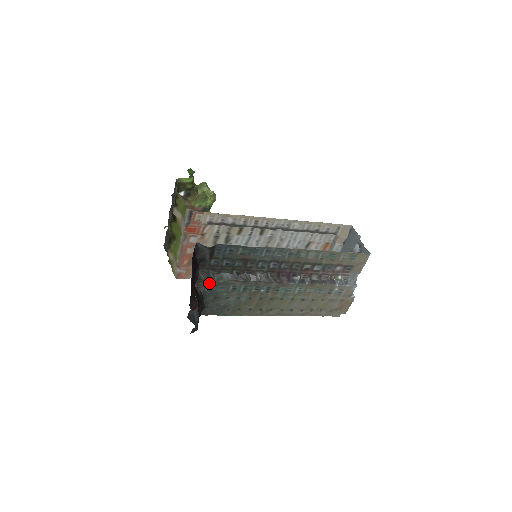
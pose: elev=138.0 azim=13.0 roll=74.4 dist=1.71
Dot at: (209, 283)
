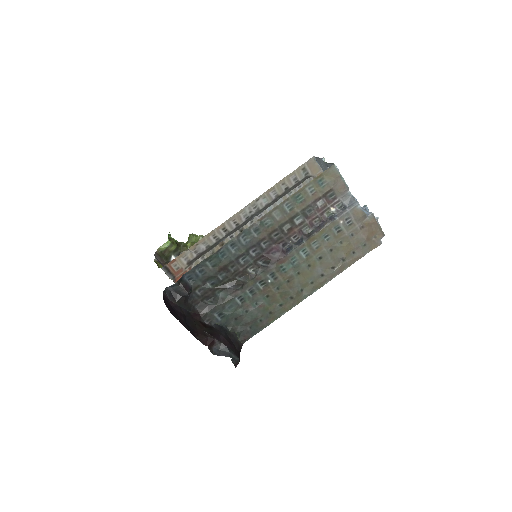
Dot at: (215, 312)
